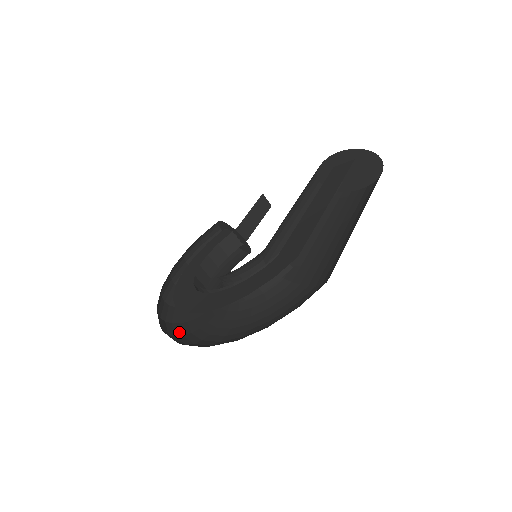
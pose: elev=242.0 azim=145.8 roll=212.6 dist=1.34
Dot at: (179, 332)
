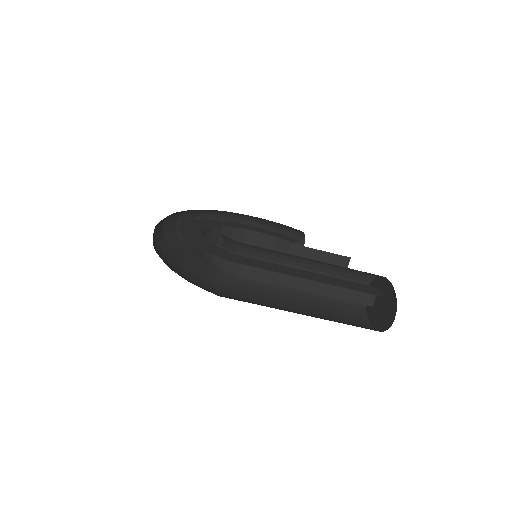
Dot at: occluded
